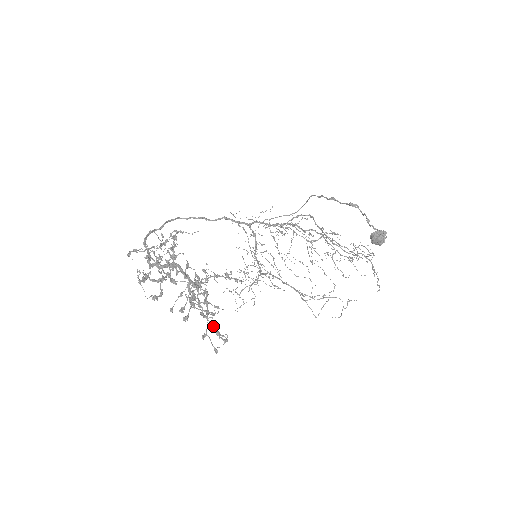
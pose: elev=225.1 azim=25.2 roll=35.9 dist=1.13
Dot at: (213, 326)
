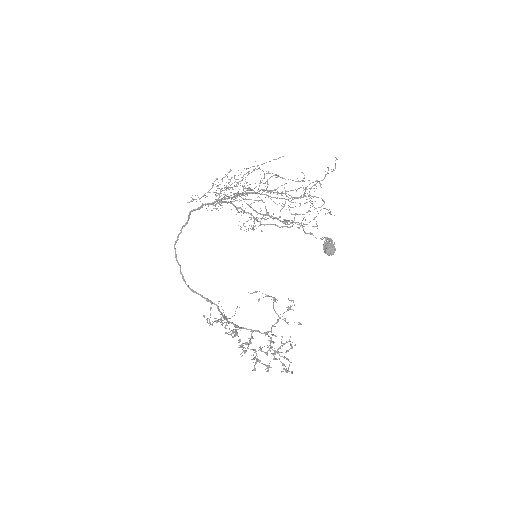
Dot at: occluded
